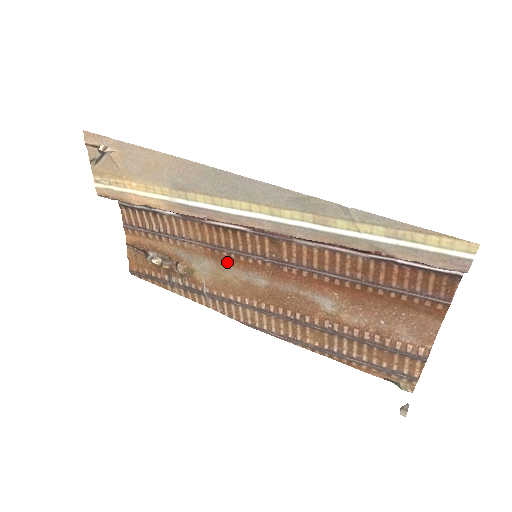
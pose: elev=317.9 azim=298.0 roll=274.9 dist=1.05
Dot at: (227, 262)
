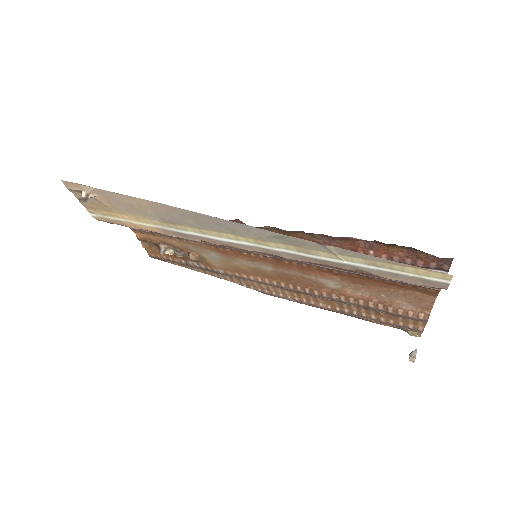
Dot at: (232, 255)
